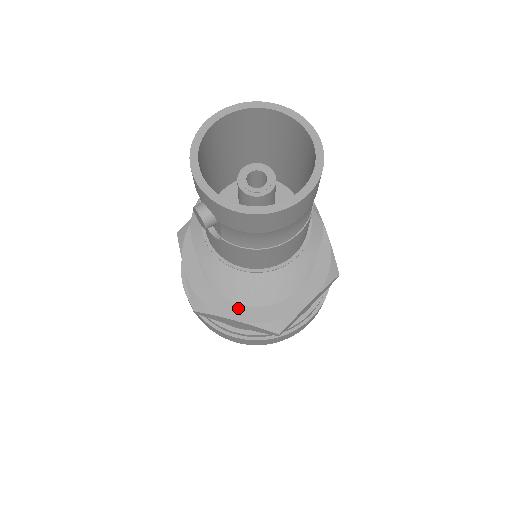
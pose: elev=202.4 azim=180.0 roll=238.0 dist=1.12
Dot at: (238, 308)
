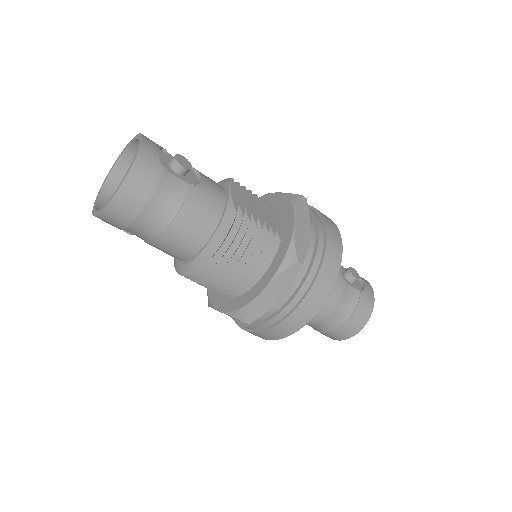
Dot at: (223, 300)
